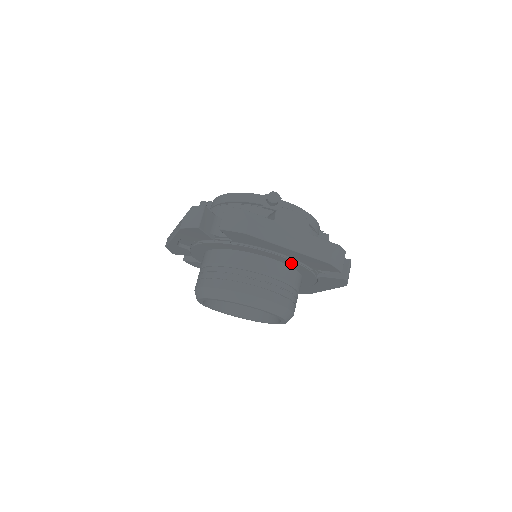
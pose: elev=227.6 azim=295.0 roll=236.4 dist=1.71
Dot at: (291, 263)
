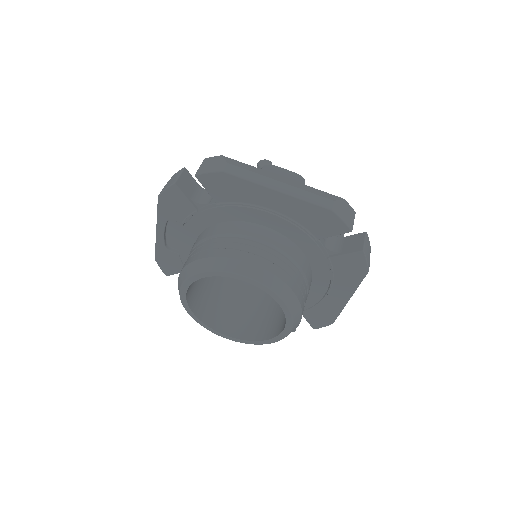
Dot at: (288, 229)
